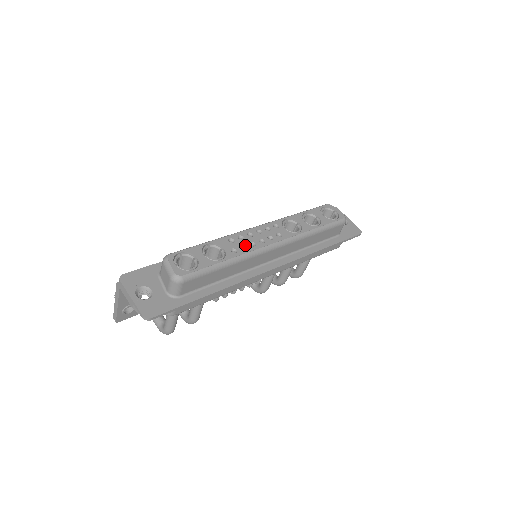
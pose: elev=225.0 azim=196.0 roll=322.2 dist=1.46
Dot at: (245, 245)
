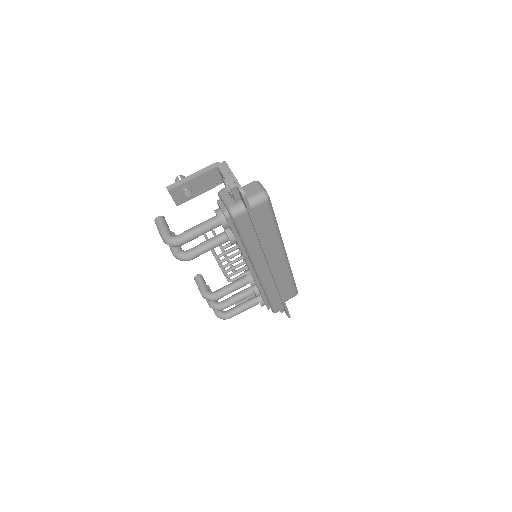
Dot at: occluded
